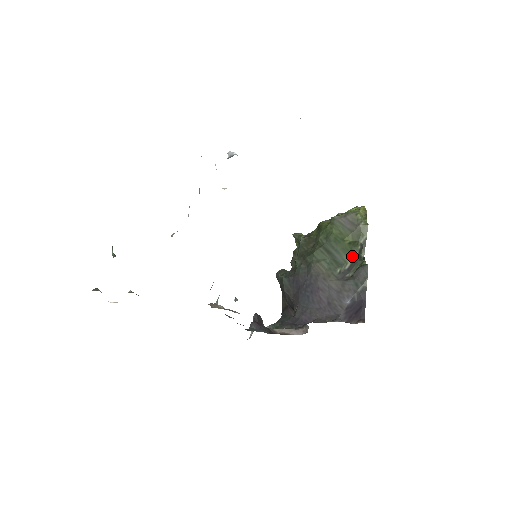
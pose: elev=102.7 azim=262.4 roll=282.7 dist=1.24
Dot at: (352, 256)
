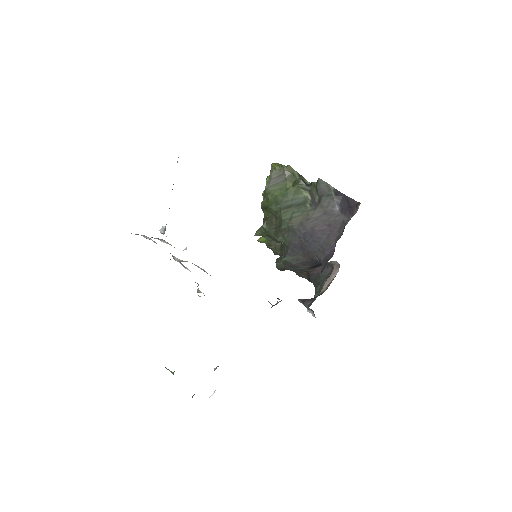
Dot at: (304, 190)
